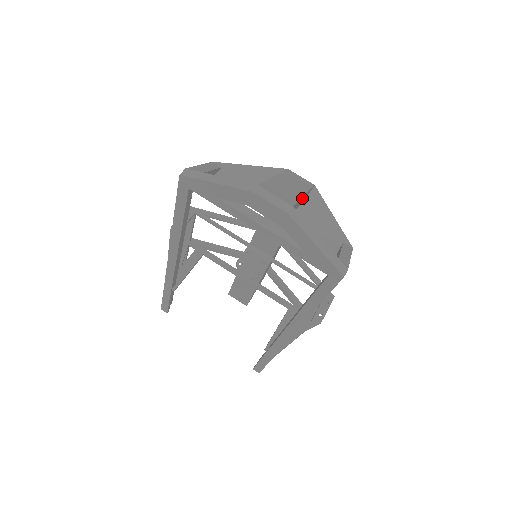
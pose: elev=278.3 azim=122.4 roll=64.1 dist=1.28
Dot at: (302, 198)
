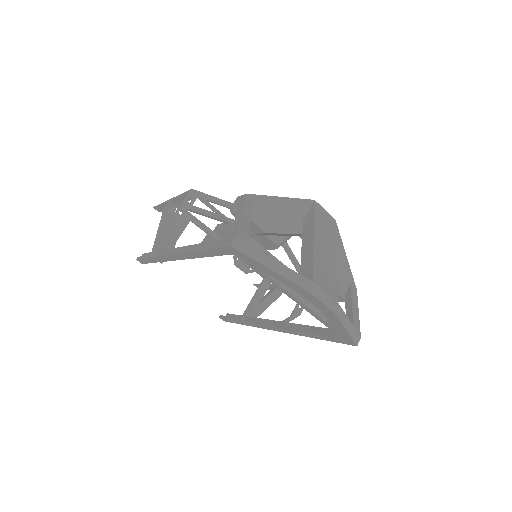
Dot at: (334, 262)
